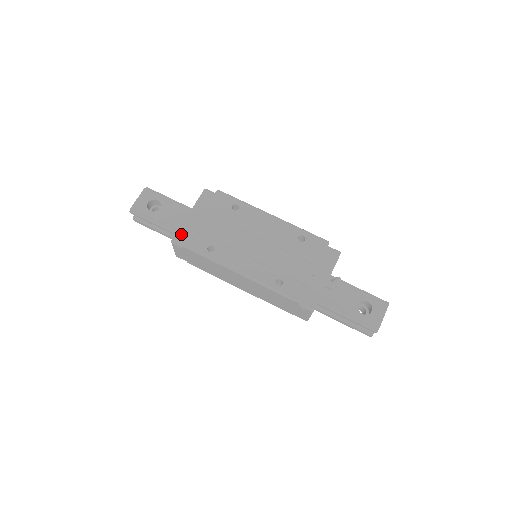
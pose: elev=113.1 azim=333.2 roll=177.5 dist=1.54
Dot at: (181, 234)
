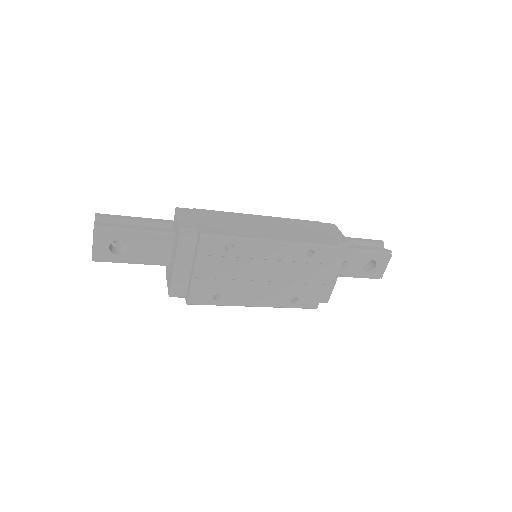
Dot at: (176, 288)
